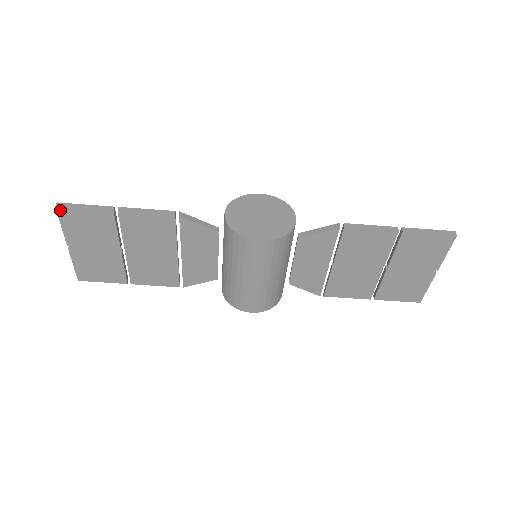
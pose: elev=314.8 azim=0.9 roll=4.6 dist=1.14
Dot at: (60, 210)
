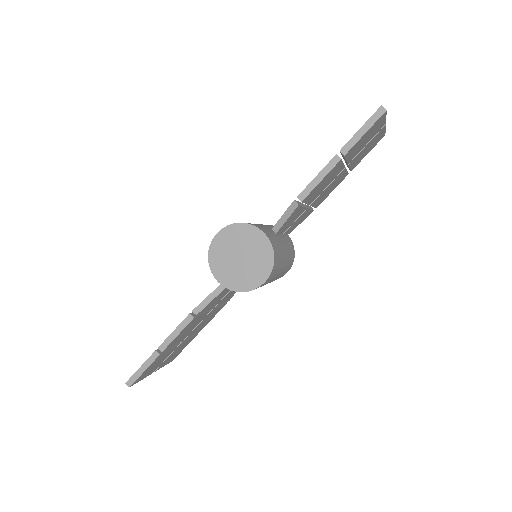
Dot at: (133, 384)
